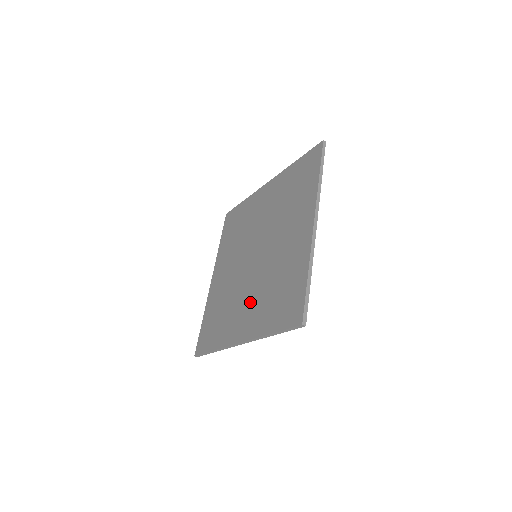
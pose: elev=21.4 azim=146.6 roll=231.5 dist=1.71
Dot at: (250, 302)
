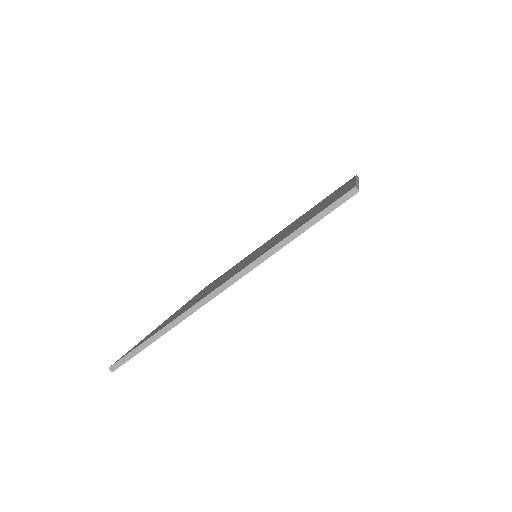
Dot at: (199, 295)
